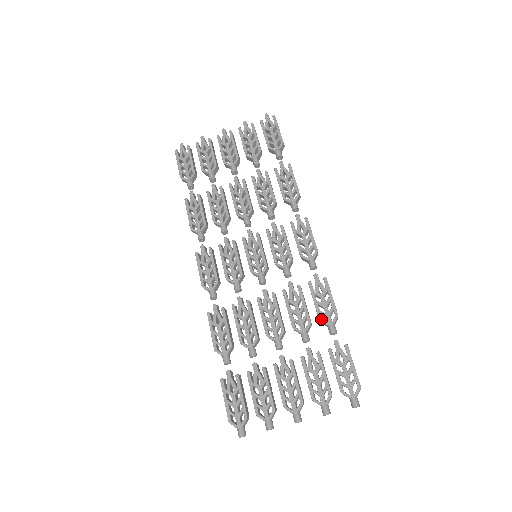
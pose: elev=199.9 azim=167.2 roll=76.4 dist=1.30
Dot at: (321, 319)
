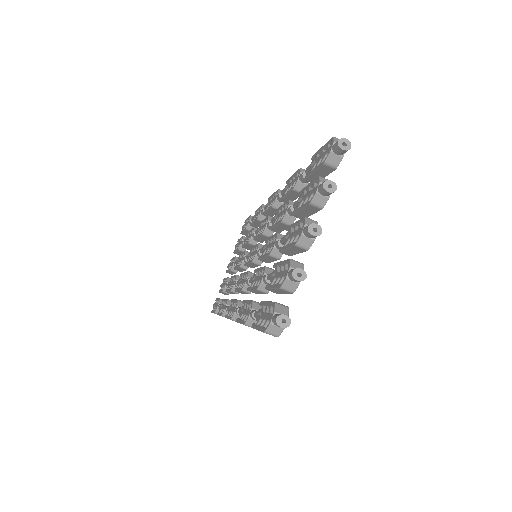
Dot at: (293, 187)
